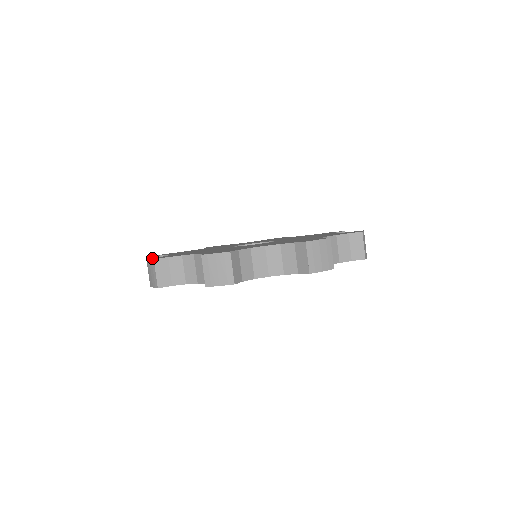
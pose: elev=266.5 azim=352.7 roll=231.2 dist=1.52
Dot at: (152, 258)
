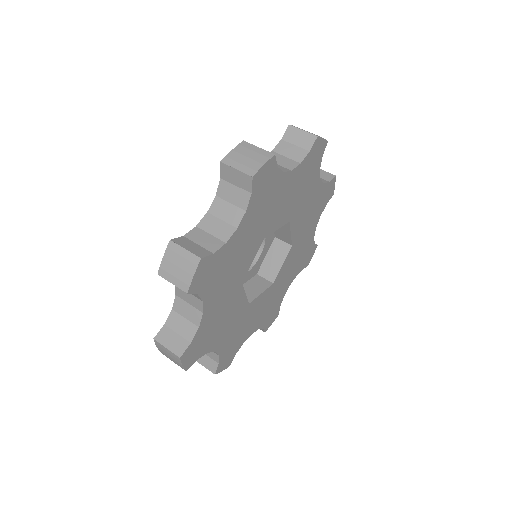
Dot at: occluded
